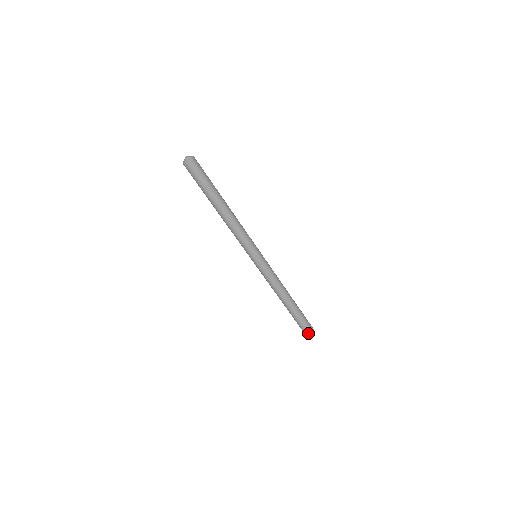
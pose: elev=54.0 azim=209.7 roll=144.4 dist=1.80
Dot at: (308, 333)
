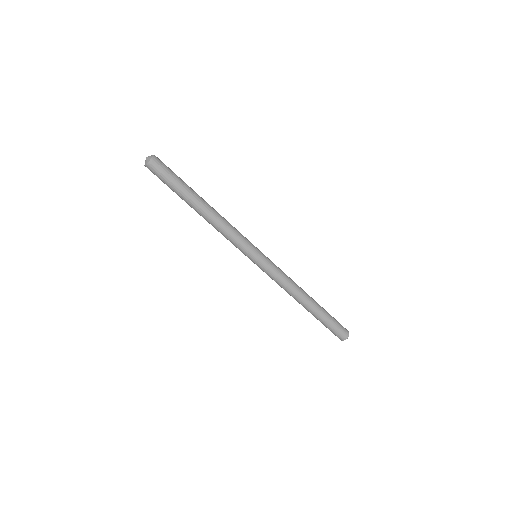
Dot at: (345, 336)
